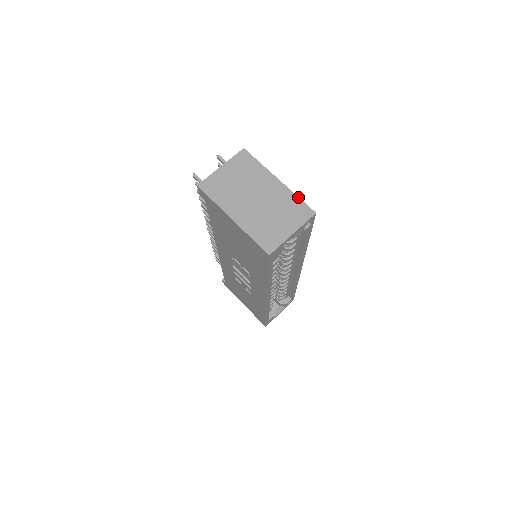
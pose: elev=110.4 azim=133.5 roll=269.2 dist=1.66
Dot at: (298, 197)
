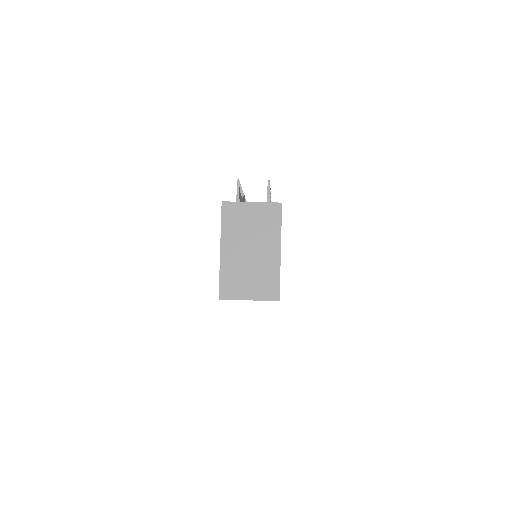
Dot at: occluded
